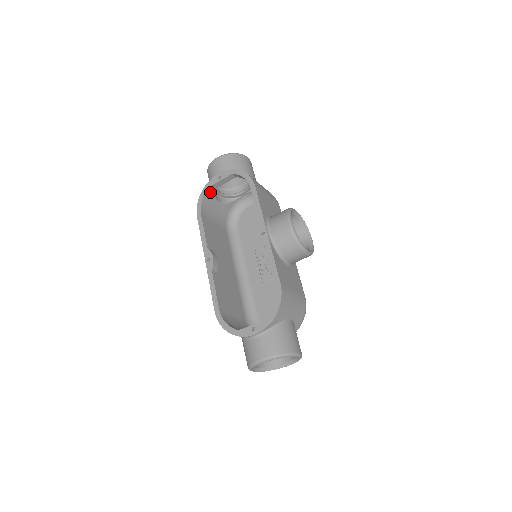
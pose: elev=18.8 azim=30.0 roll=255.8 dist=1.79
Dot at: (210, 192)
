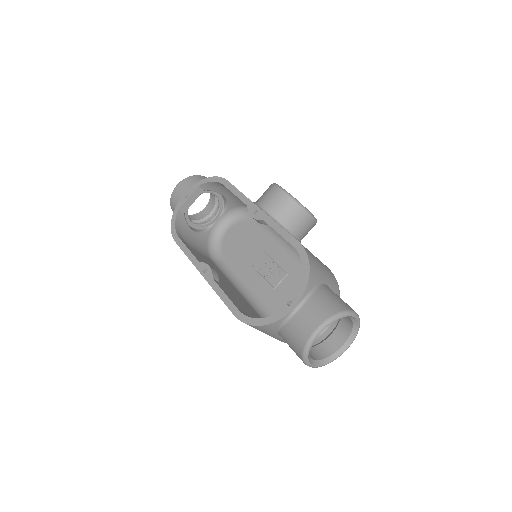
Dot at: (181, 217)
